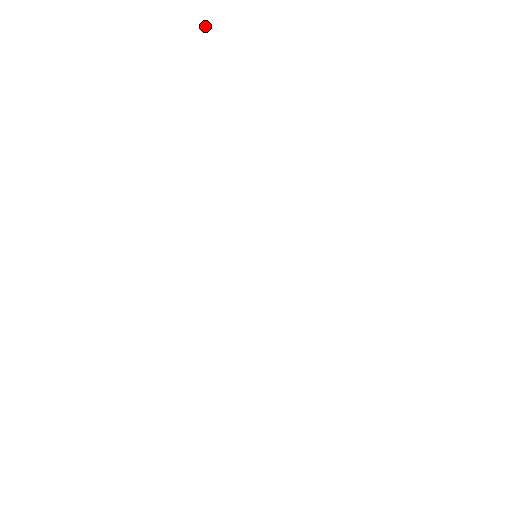
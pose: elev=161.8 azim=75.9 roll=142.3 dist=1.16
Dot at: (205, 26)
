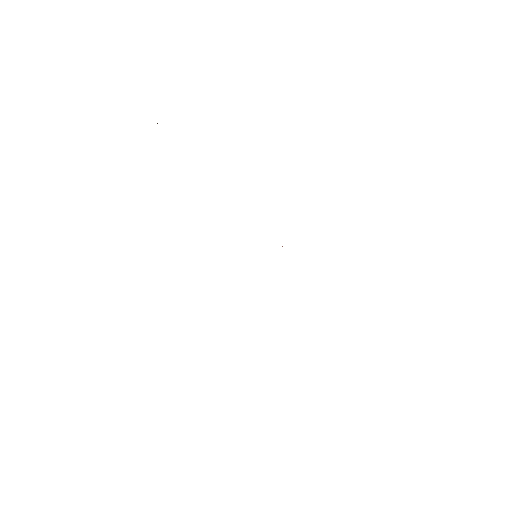
Dot at: occluded
